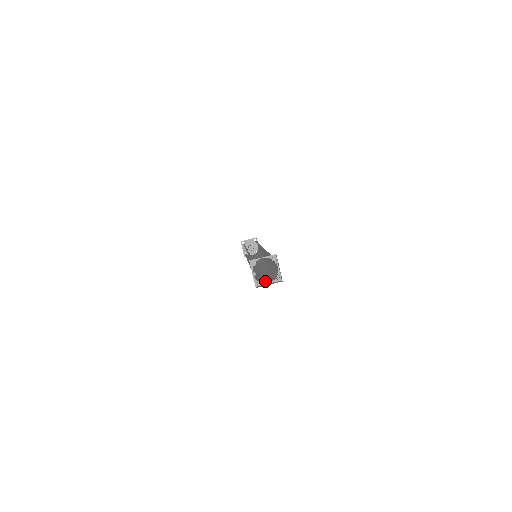
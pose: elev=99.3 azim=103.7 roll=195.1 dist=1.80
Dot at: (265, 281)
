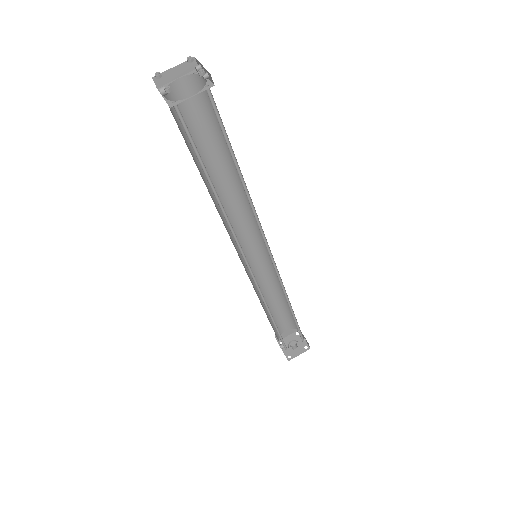
Dot at: occluded
